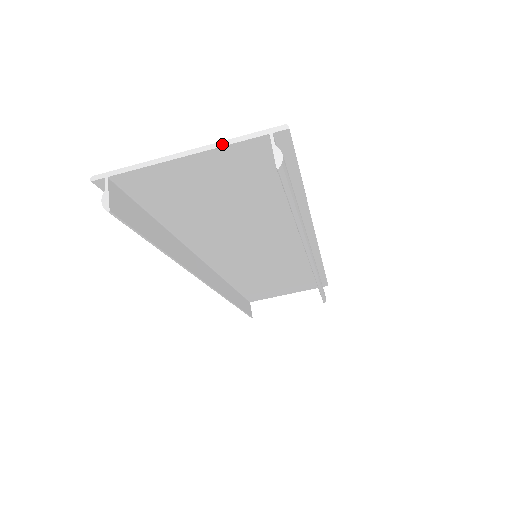
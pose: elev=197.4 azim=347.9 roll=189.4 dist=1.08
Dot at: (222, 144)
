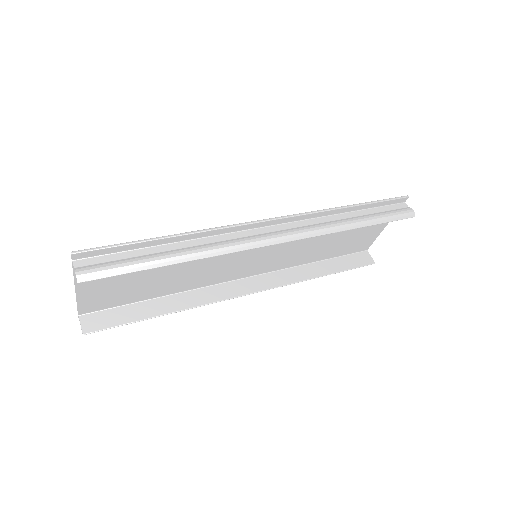
Dot at: (74, 277)
